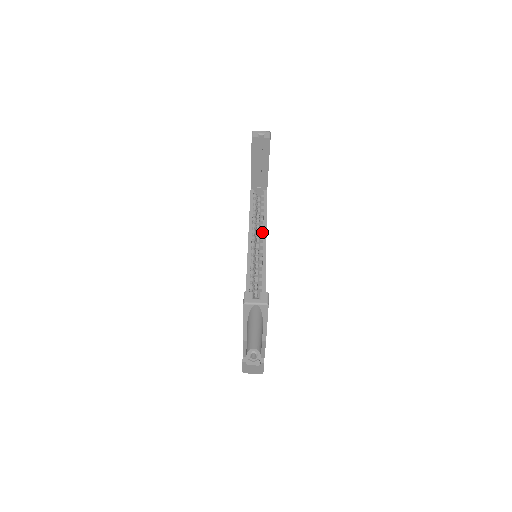
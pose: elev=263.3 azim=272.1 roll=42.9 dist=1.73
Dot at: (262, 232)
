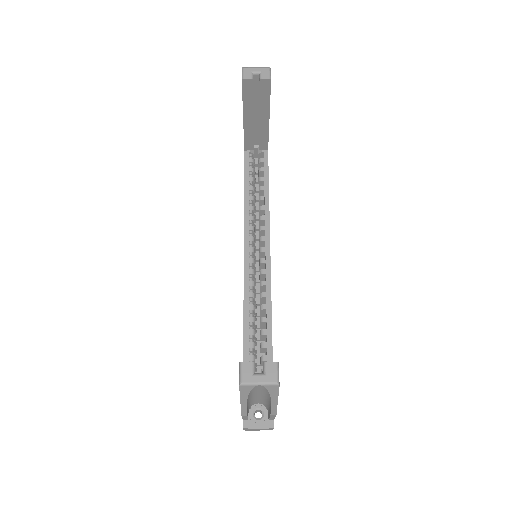
Dot at: (263, 218)
